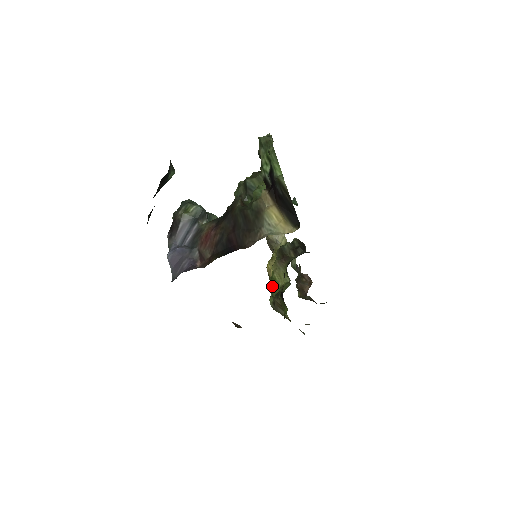
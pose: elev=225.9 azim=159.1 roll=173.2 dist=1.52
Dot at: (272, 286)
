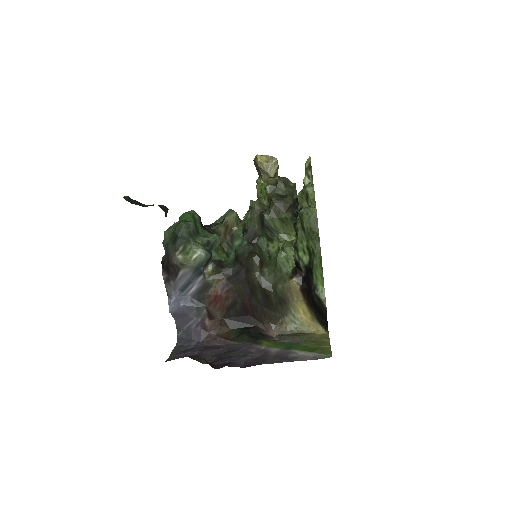
Dot at: occluded
